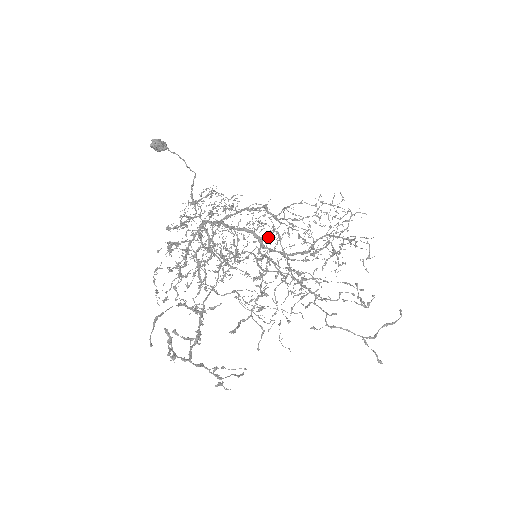
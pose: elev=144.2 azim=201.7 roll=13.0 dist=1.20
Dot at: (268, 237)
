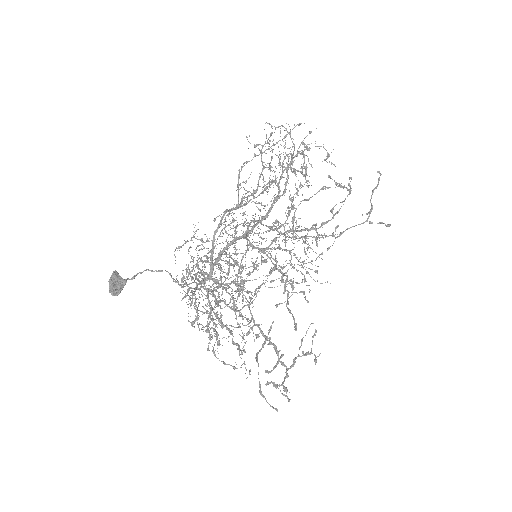
Dot at: occluded
